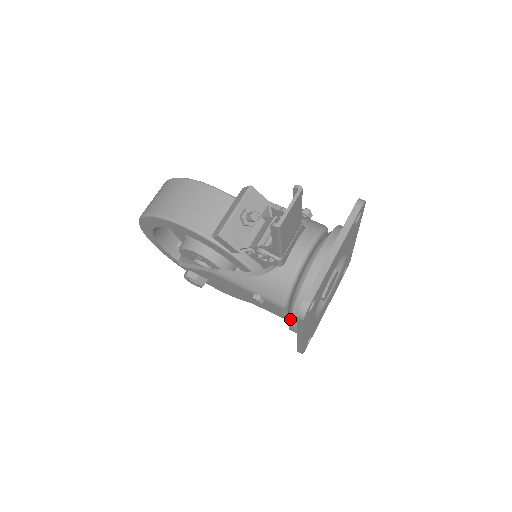
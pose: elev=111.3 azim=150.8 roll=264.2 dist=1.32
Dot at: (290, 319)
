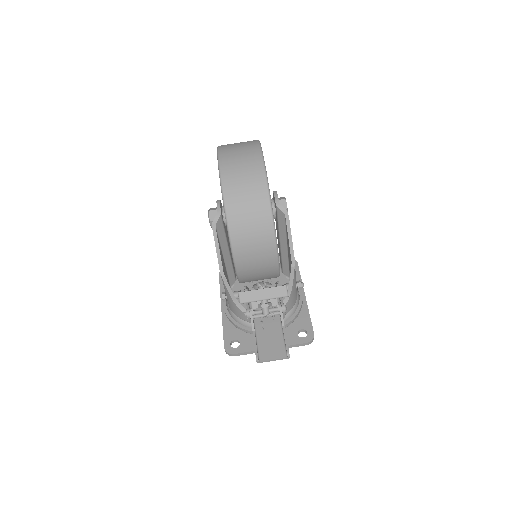
Dot at: (226, 314)
